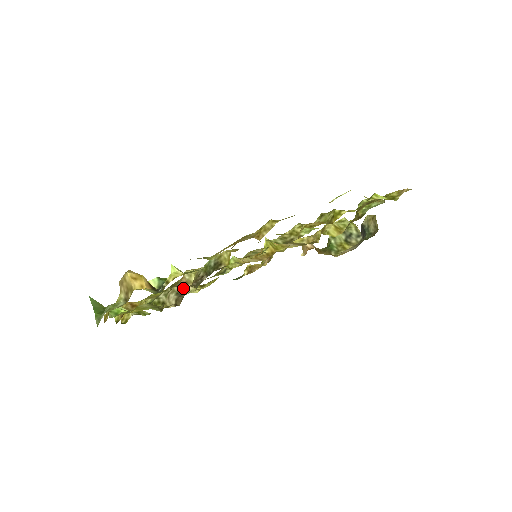
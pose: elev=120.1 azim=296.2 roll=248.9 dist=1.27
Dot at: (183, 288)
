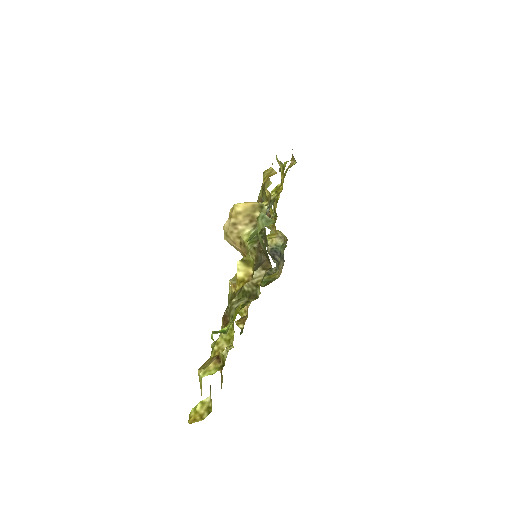
Dot at: occluded
